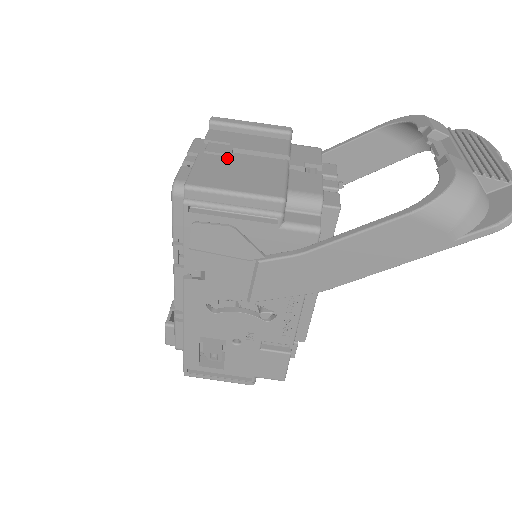
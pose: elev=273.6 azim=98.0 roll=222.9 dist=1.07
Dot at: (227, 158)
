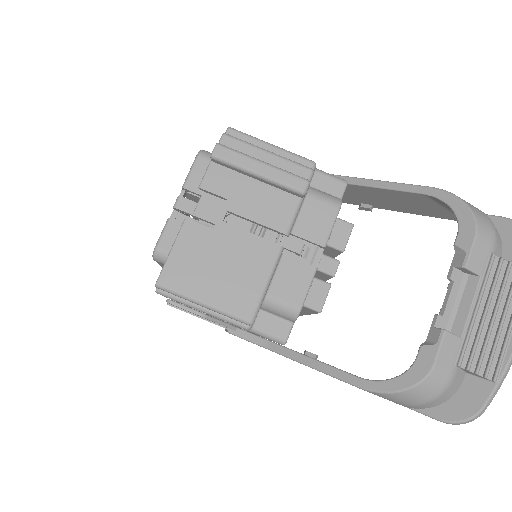
Dot at: (214, 234)
